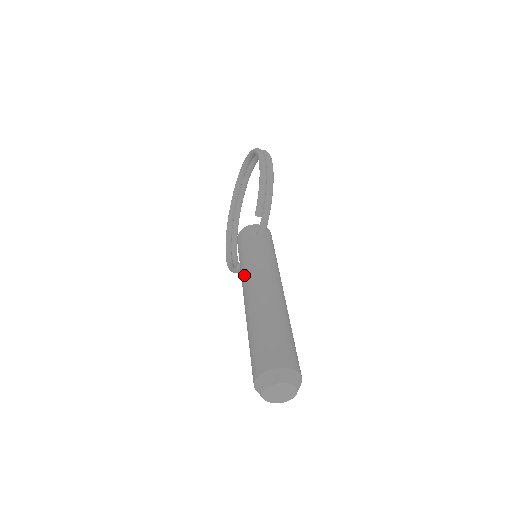
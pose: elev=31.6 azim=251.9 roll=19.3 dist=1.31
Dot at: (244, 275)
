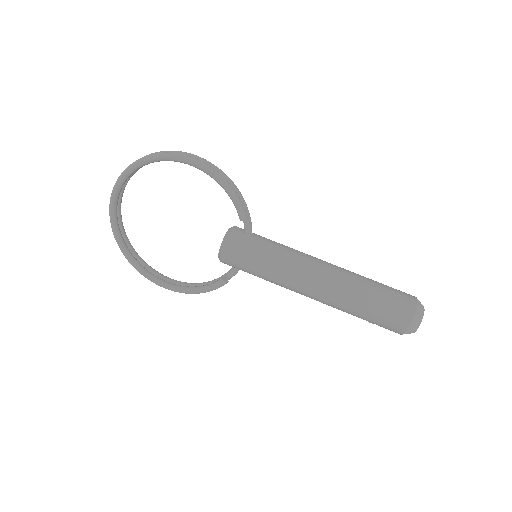
Dot at: (291, 275)
